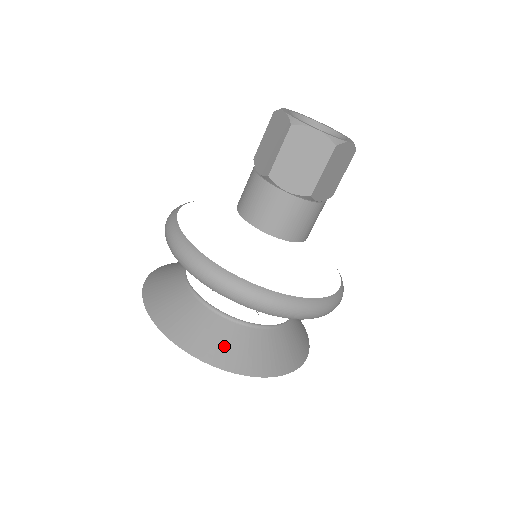
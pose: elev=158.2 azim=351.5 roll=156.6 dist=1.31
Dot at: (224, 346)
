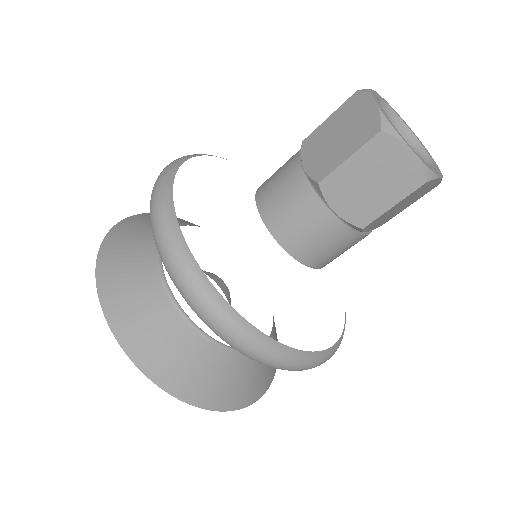
Dot at: (125, 274)
